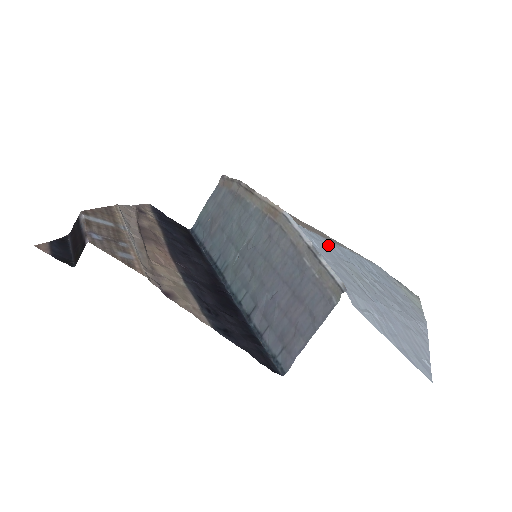
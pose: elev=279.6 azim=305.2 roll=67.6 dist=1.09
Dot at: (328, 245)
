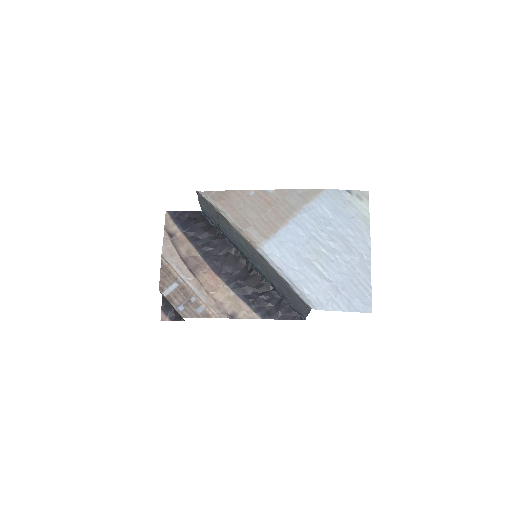
Dot at: (292, 237)
